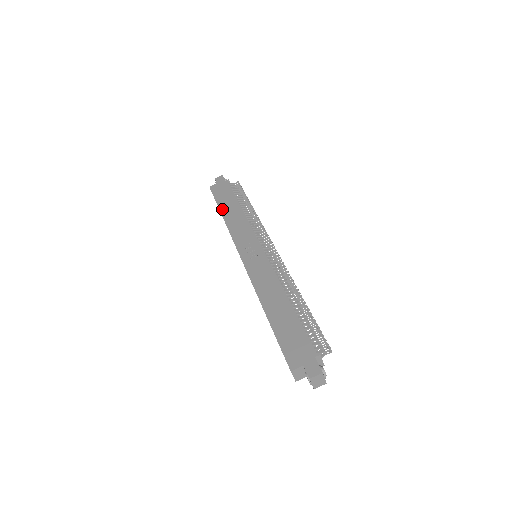
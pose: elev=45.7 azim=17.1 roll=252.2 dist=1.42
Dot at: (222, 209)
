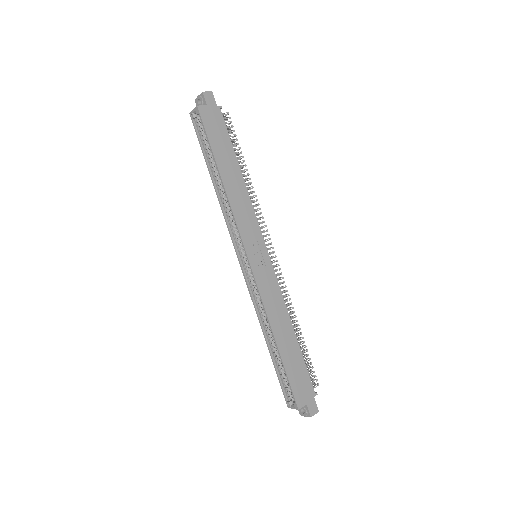
Dot at: (220, 165)
